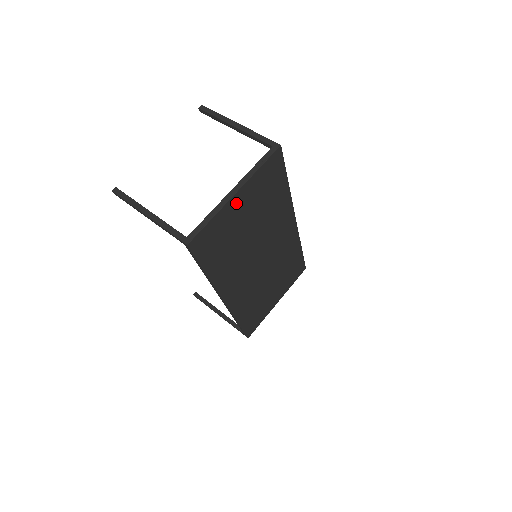
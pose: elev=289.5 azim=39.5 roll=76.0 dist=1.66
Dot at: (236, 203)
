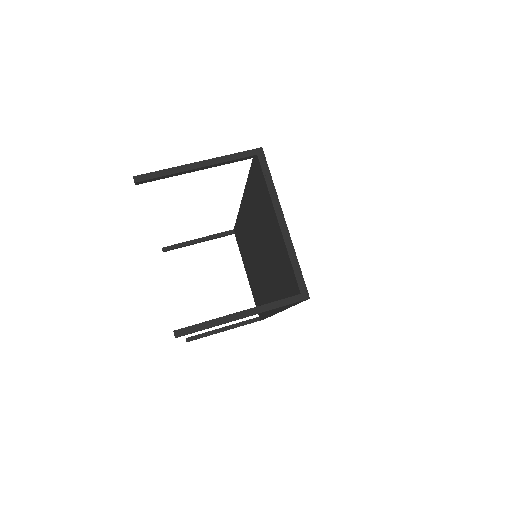
Dot at: occluded
